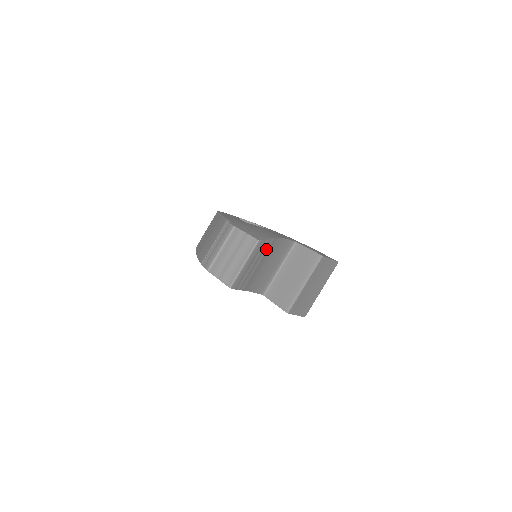
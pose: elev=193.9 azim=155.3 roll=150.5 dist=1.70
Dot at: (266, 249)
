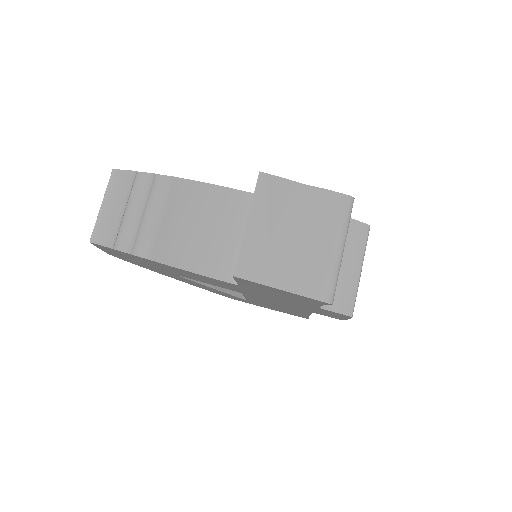
Dot at: (161, 193)
